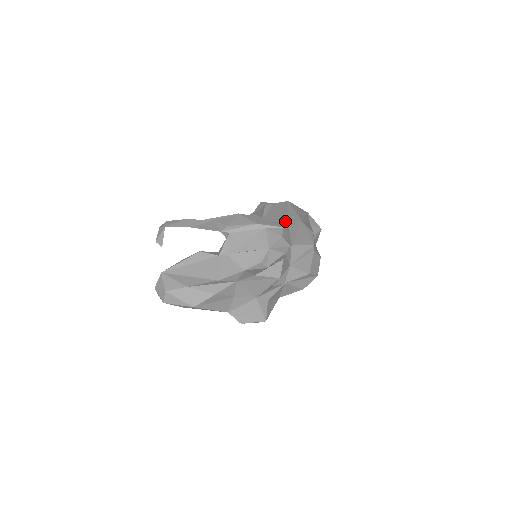
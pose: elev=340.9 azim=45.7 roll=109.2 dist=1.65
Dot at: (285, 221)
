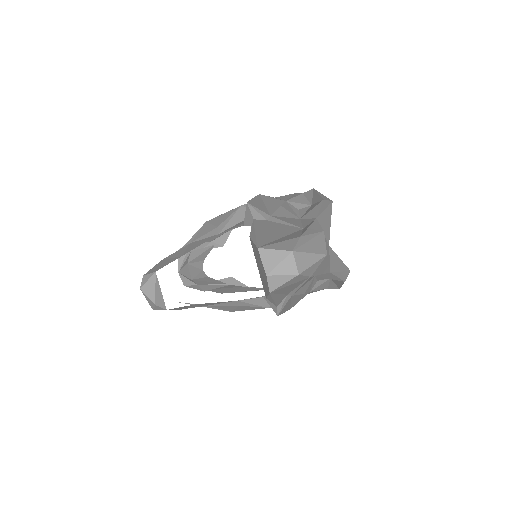
Dot at: occluded
